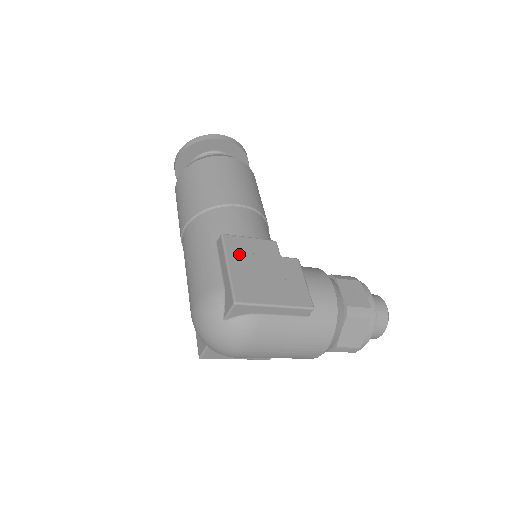
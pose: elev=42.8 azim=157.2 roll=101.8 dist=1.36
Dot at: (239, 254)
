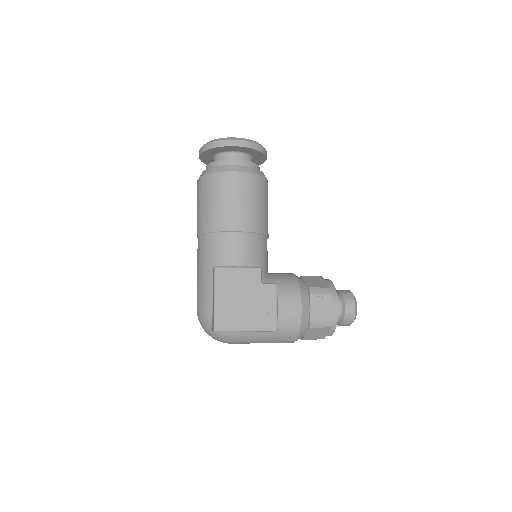
Dot at: (226, 286)
